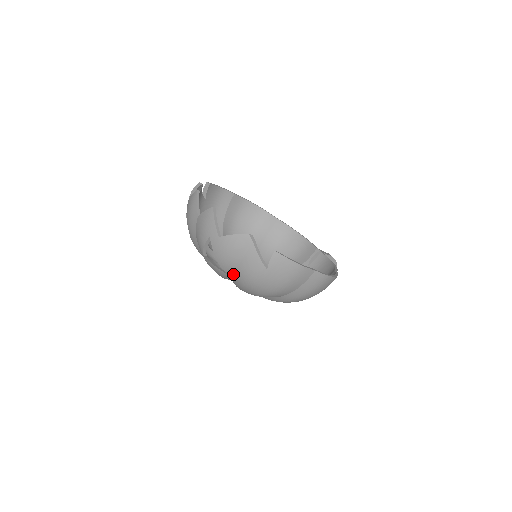
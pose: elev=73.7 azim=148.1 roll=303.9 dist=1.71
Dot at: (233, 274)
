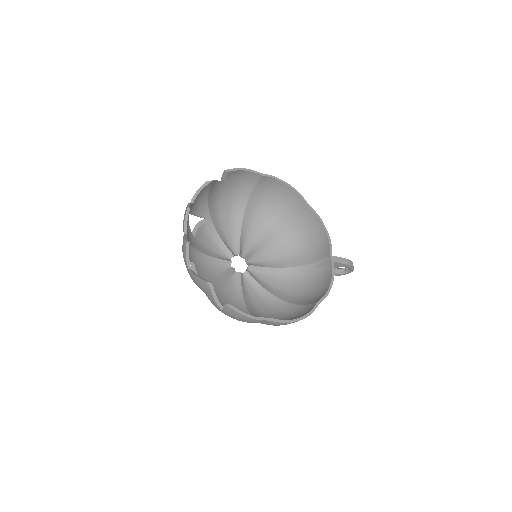
Dot at: occluded
